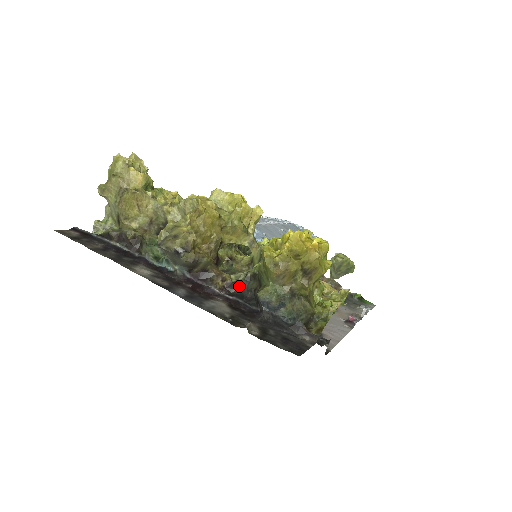
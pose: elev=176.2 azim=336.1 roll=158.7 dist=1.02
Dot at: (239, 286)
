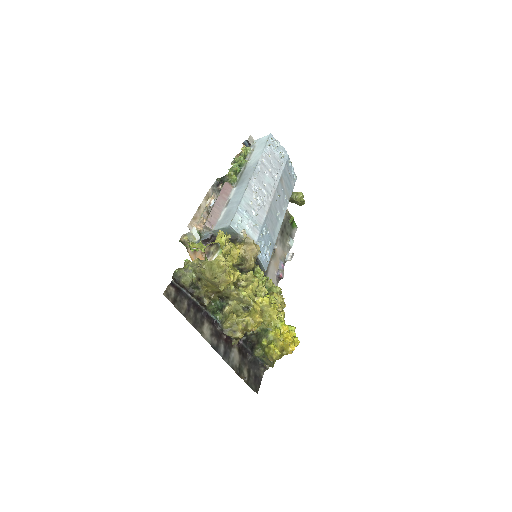
Dot at: (247, 336)
